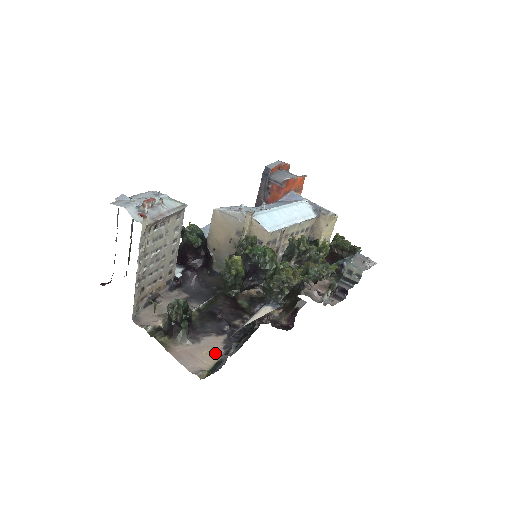
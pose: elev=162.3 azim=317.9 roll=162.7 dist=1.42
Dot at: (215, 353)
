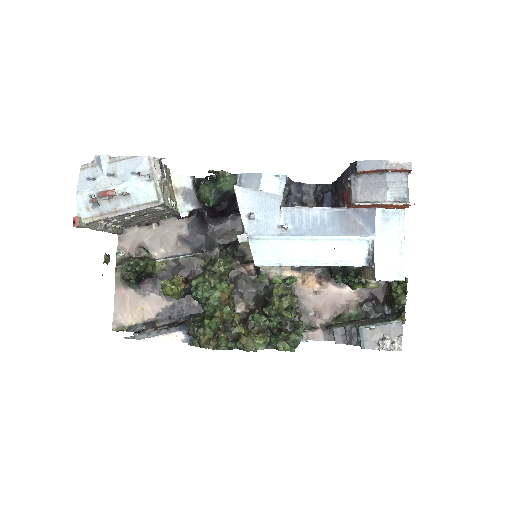
Dot at: (146, 315)
